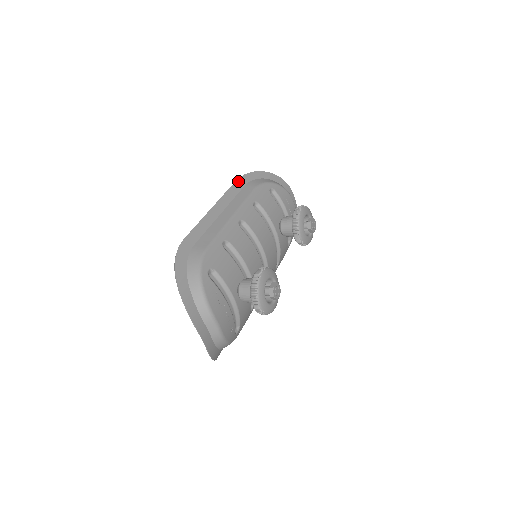
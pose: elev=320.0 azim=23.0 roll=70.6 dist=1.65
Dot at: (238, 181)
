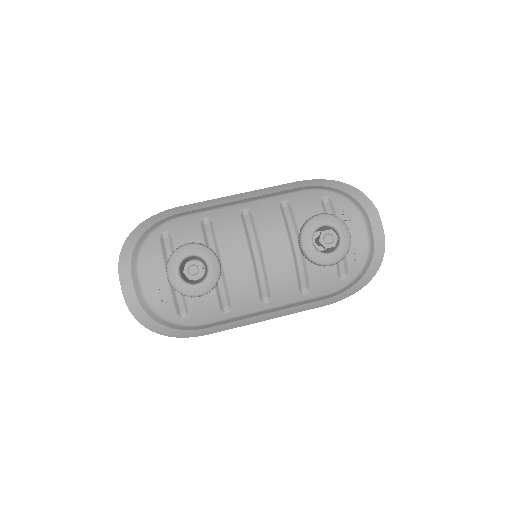
Dot at: (296, 183)
